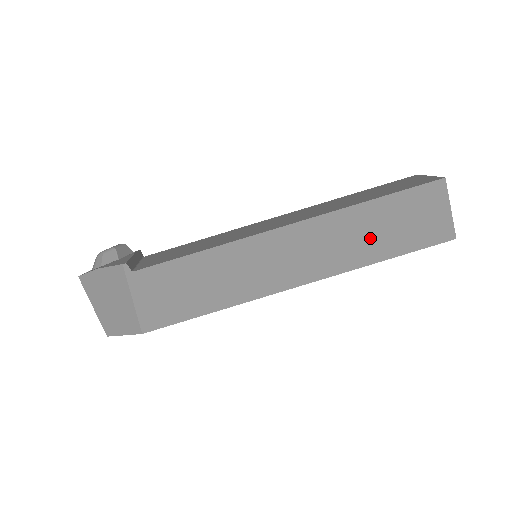
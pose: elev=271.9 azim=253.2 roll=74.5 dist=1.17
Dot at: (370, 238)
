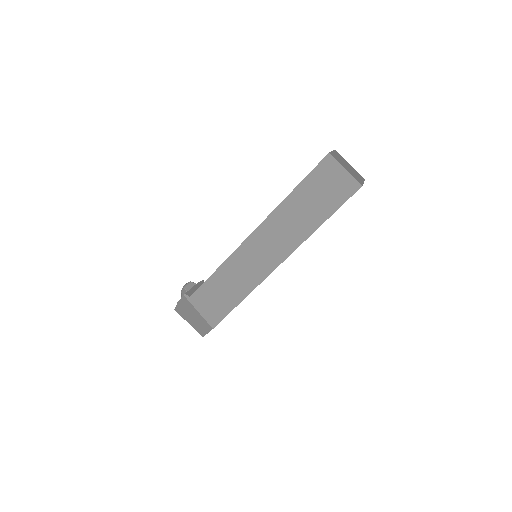
Dot at: (305, 215)
